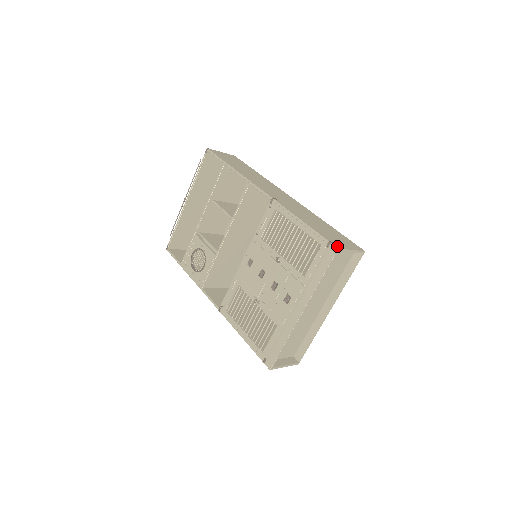
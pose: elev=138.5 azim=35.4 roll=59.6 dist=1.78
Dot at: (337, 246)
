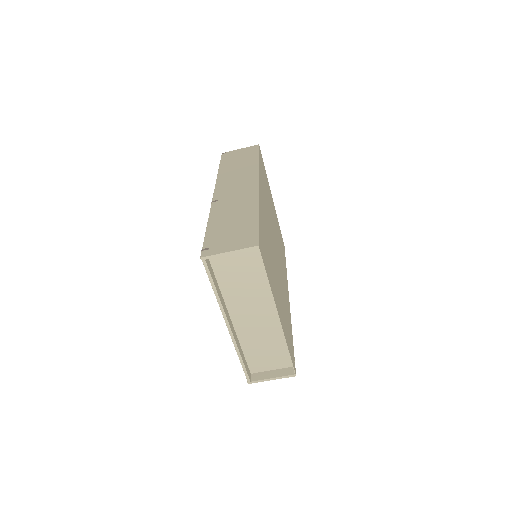
Dot at: (204, 254)
